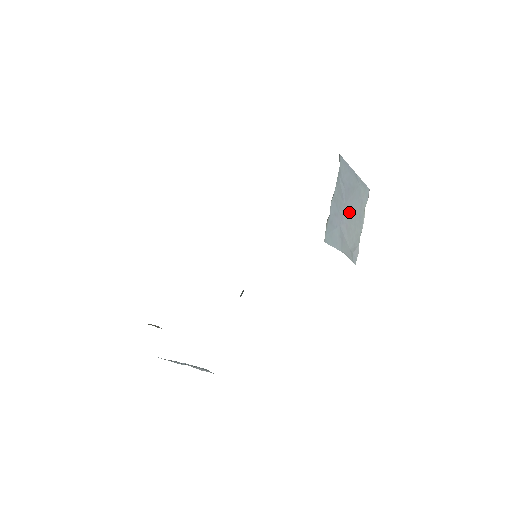
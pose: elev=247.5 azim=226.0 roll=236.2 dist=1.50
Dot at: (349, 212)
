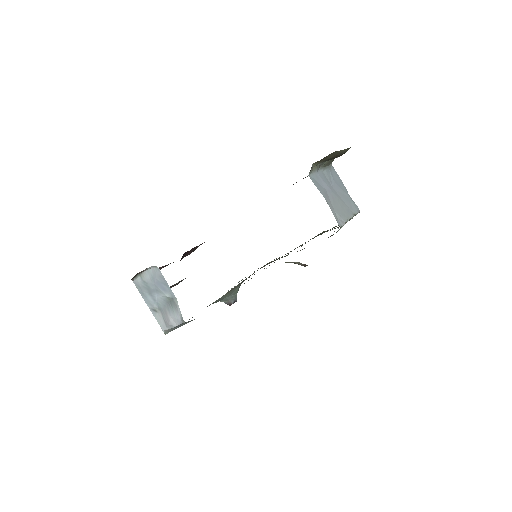
Dot at: (337, 196)
